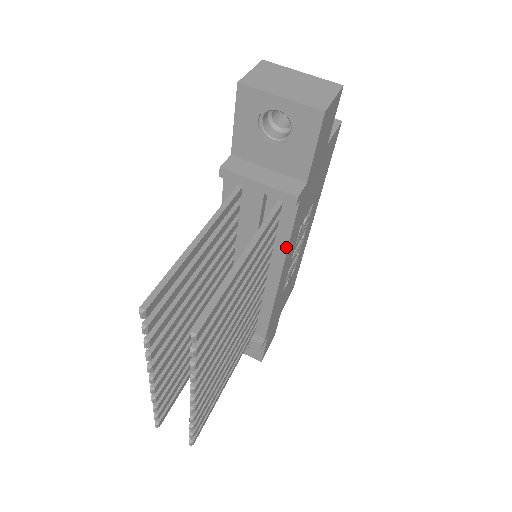
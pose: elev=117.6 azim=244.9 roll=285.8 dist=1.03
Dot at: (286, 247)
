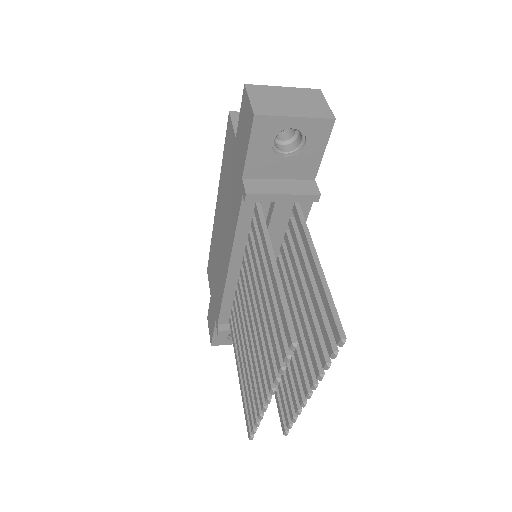
Dot at: occluded
